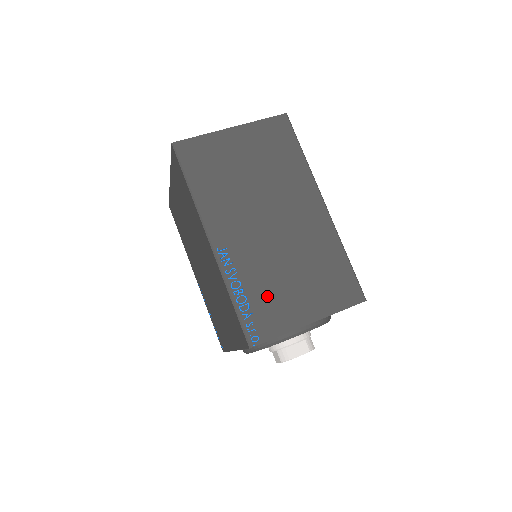
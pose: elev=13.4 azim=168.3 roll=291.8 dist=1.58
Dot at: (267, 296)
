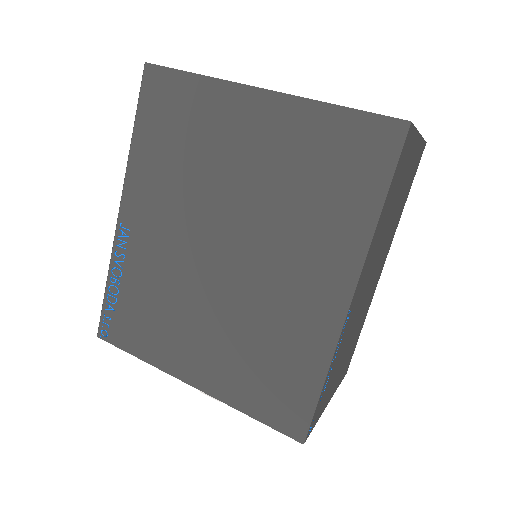
Dot at: occluded
